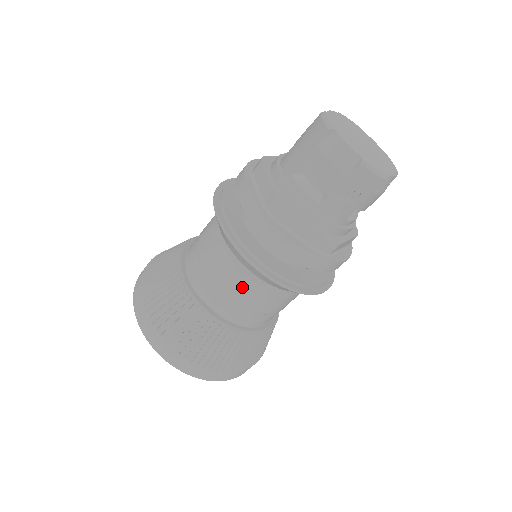
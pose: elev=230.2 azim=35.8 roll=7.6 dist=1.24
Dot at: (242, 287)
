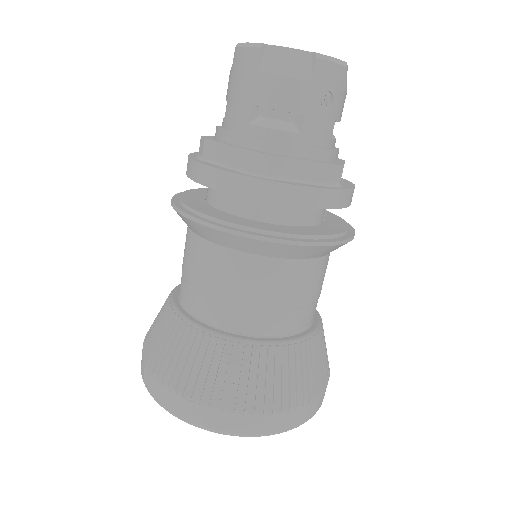
Dot at: (274, 284)
